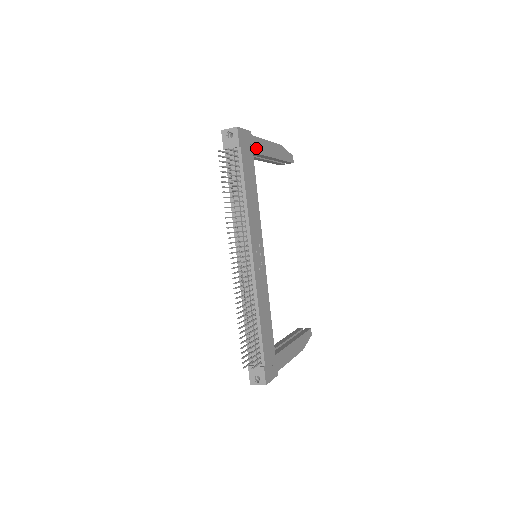
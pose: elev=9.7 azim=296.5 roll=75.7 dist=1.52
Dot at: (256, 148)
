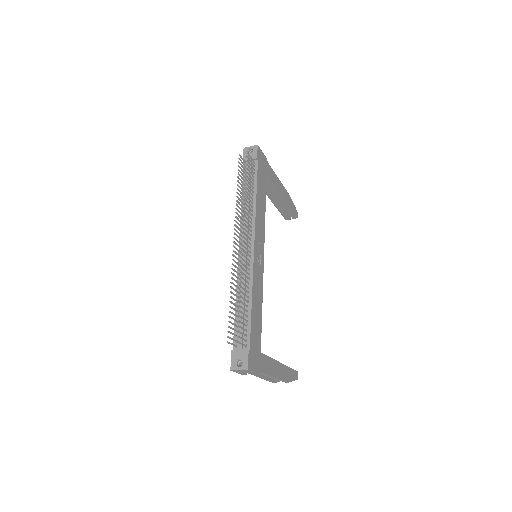
Dot at: (269, 174)
